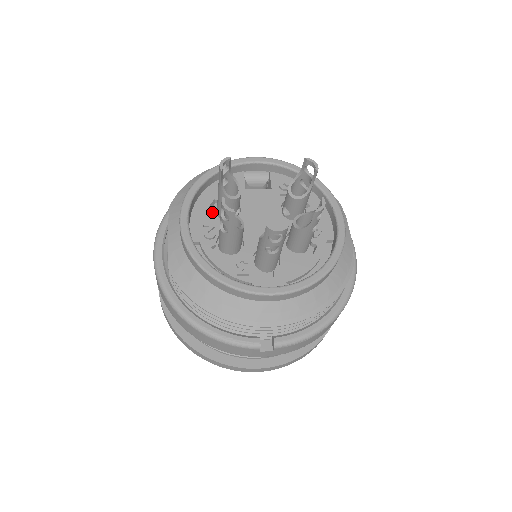
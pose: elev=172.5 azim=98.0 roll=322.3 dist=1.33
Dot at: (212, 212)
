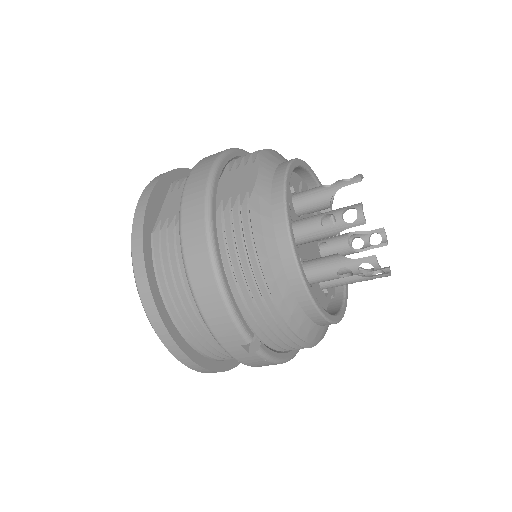
Dot at: (291, 195)
